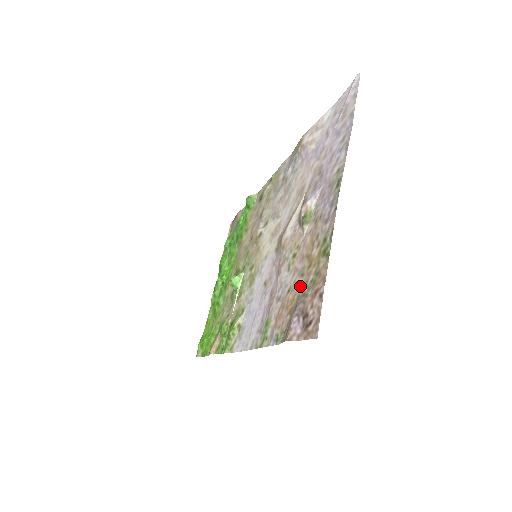
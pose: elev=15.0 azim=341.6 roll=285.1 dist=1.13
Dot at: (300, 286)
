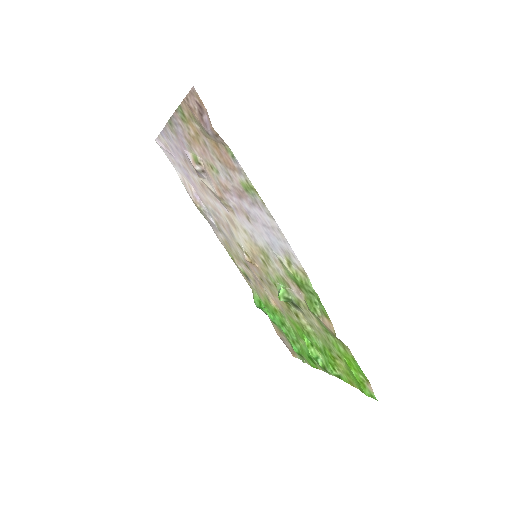
Dot at: (207, 141)
